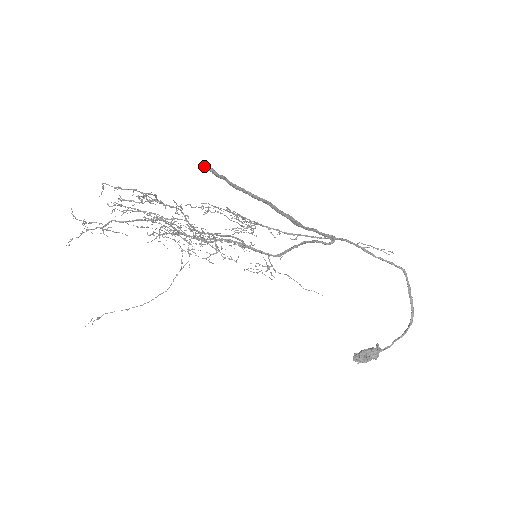
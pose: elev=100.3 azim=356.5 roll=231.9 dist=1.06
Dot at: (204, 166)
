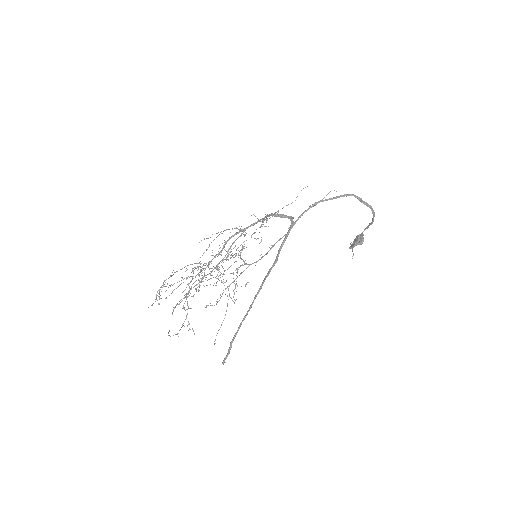
Dot at: (223, 362)
